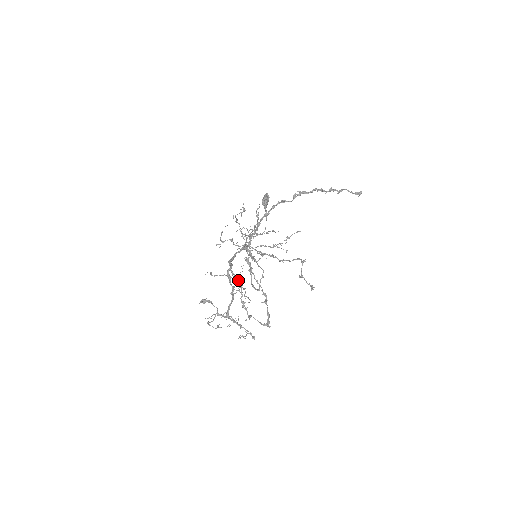
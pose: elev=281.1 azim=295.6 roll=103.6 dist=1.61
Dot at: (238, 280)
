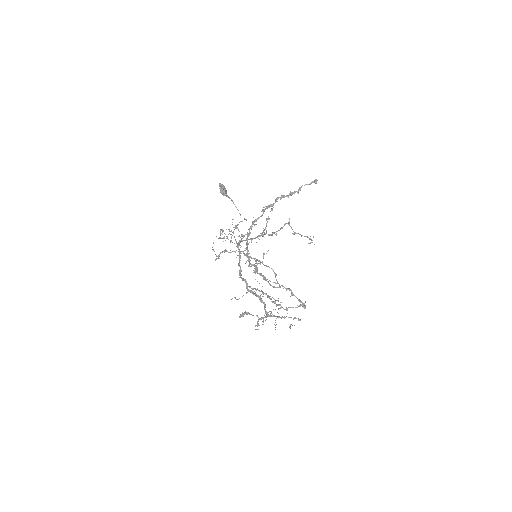
Dot at: (260, 291)
